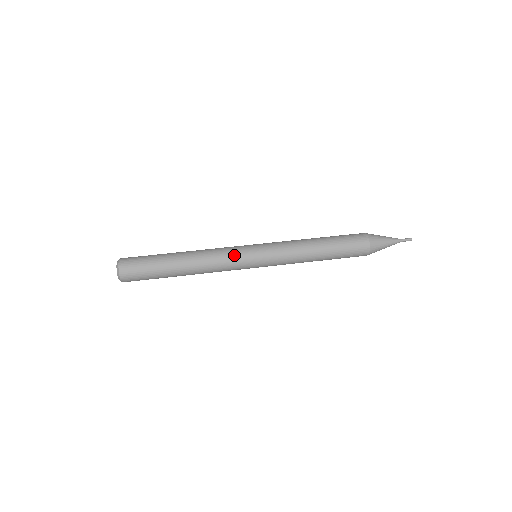
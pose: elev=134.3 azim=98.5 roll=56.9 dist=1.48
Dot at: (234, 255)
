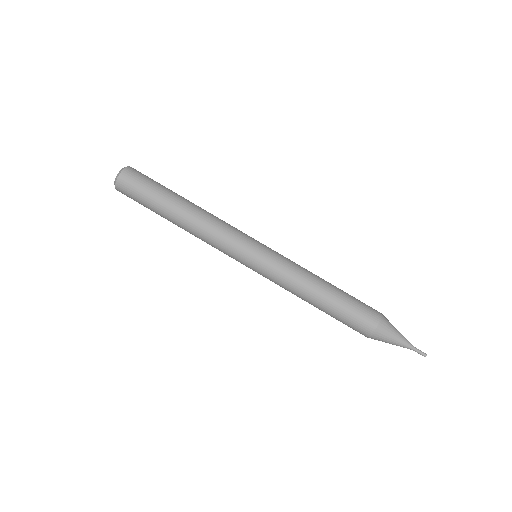
Dot at: (228, 250)
